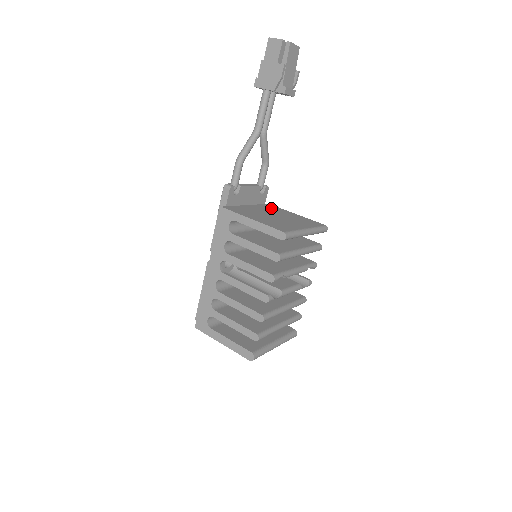
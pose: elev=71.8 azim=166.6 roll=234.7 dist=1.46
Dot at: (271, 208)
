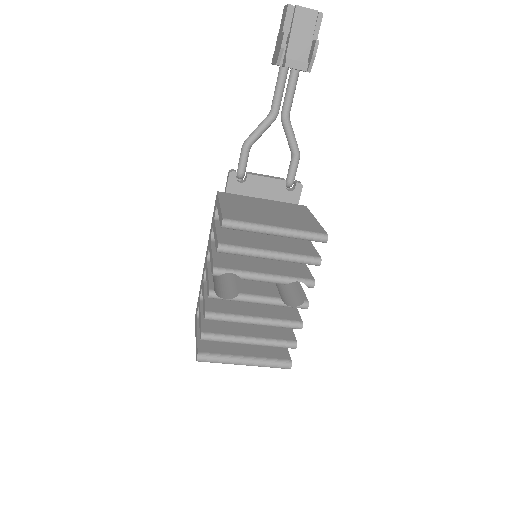
Dot at: (292, 207)
